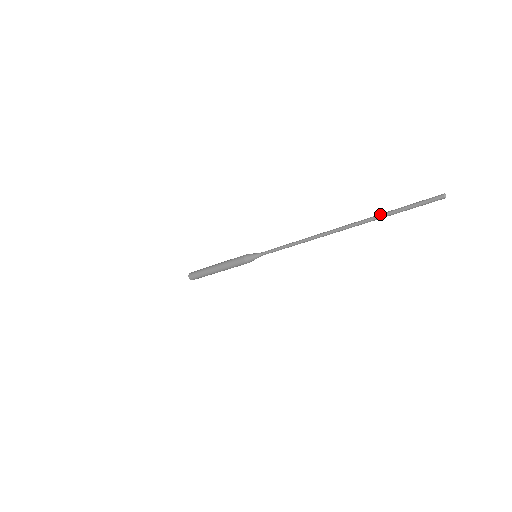
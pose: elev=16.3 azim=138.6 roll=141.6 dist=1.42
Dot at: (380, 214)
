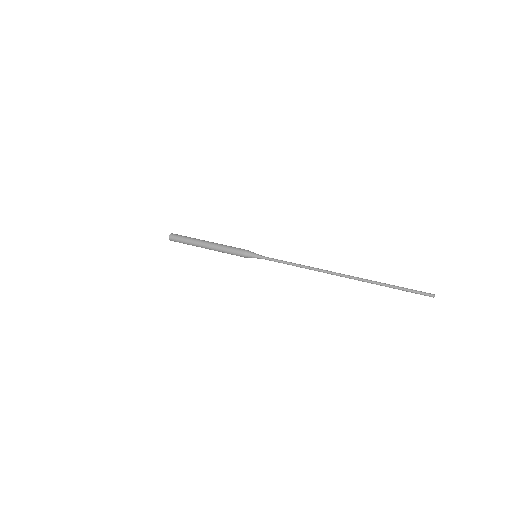
Dot at: (383, 285)
